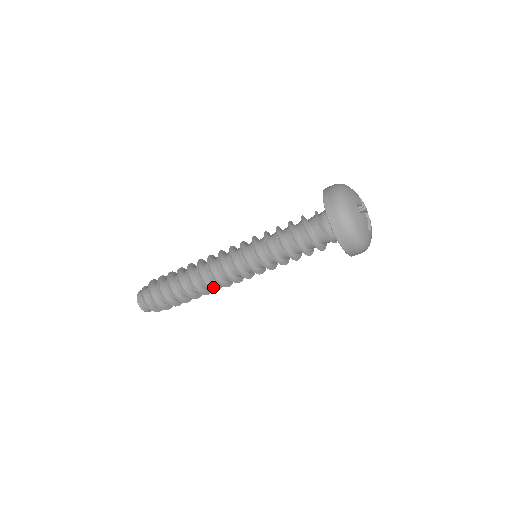
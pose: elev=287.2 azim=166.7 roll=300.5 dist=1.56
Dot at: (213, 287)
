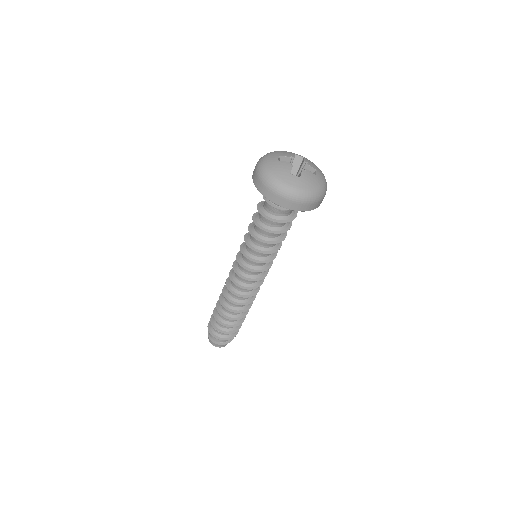
Dot at: (252, 297)
